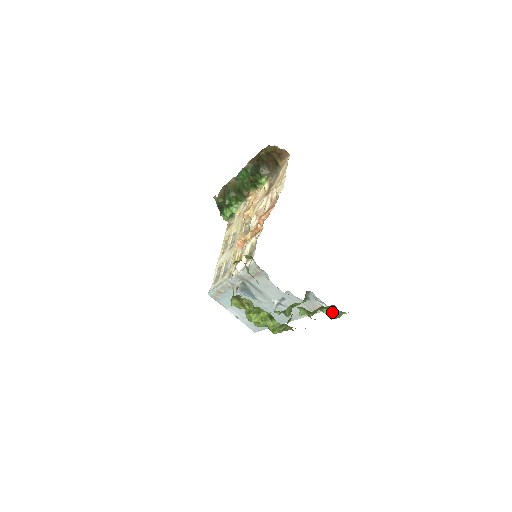
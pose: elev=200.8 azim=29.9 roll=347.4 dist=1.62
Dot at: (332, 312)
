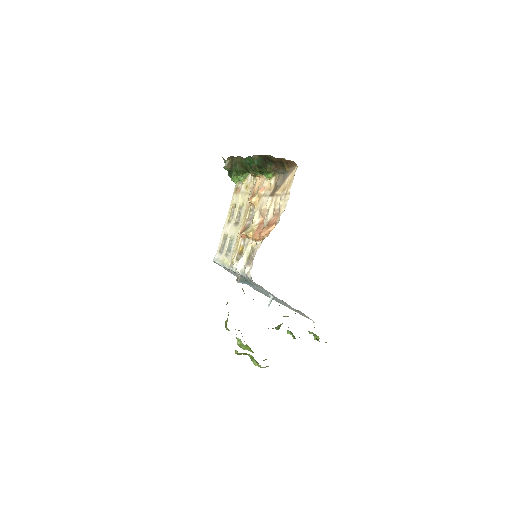
Dot at: (316, 336)
